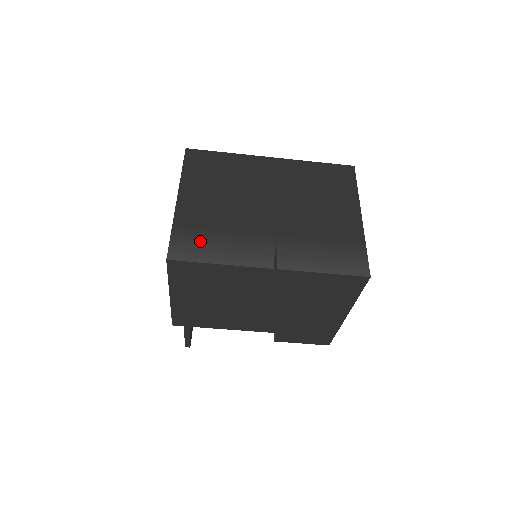
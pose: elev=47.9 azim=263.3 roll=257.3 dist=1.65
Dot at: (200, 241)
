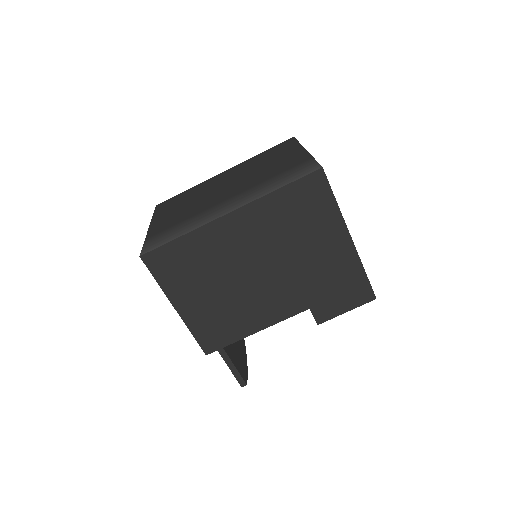
Dot at: (167, 234)
